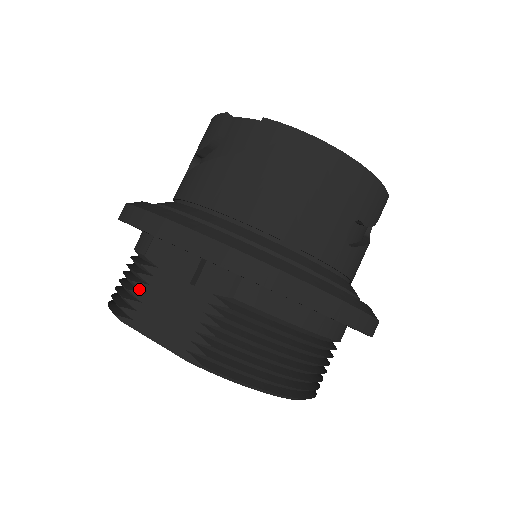
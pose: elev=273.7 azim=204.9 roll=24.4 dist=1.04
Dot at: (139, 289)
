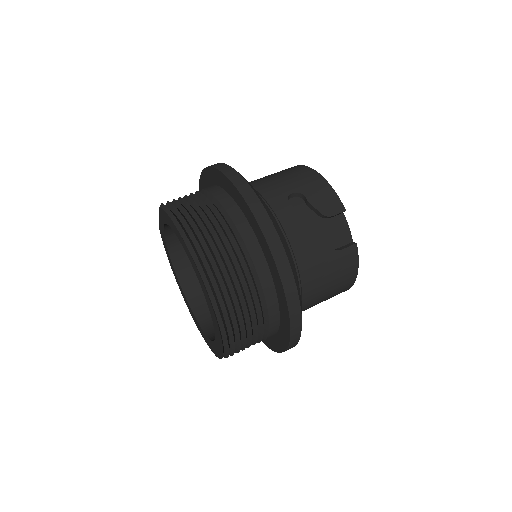
Dot at: occluded
